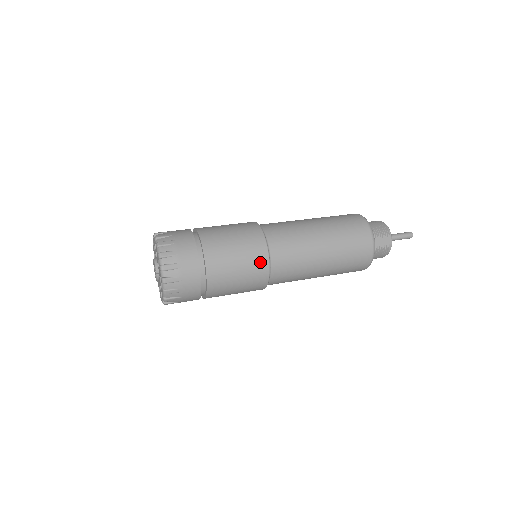
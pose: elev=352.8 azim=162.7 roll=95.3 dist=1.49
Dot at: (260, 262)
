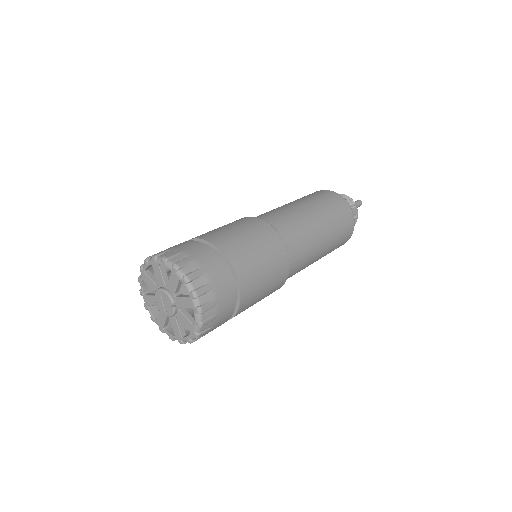
Dot at: (282, 258)
